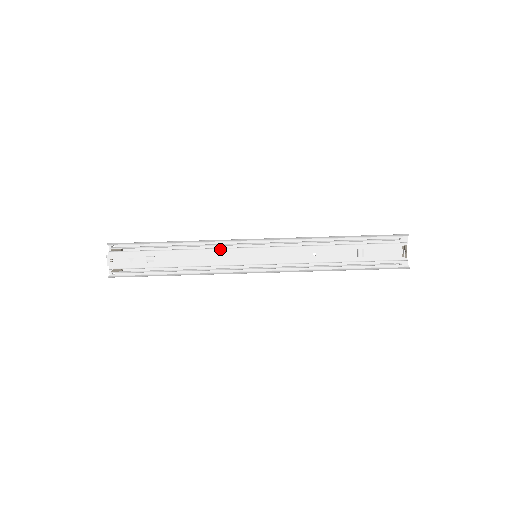
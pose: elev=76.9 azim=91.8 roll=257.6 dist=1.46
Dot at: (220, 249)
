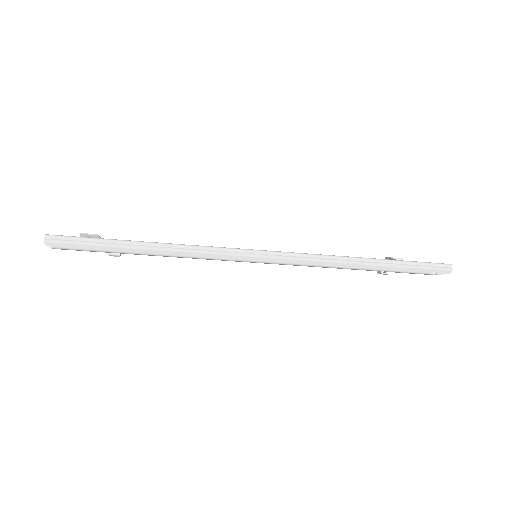
Dot at: (210, 259)
